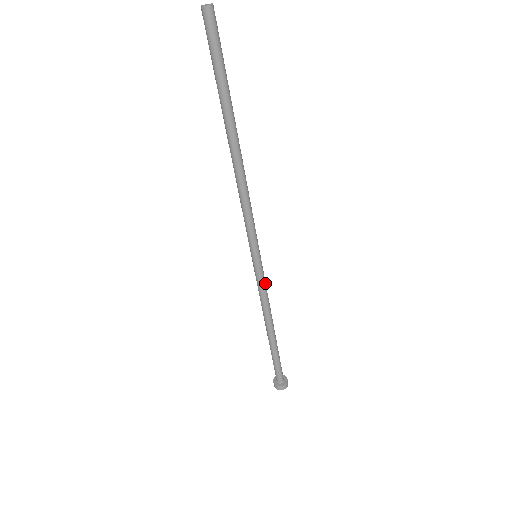
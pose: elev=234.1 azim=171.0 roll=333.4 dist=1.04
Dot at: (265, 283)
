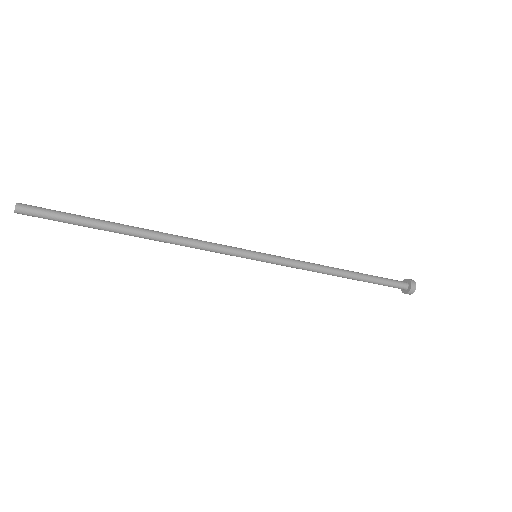
Dot at: (288, 263)
